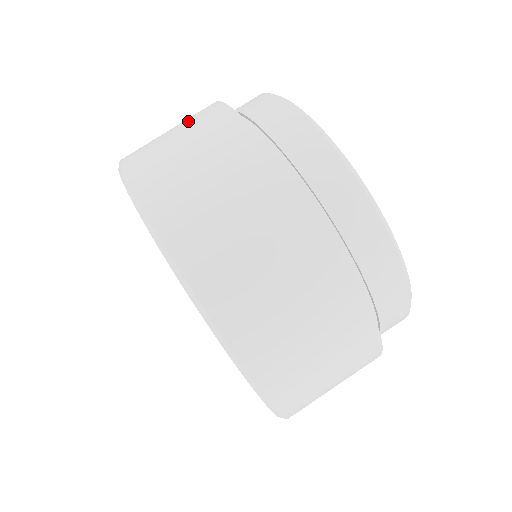
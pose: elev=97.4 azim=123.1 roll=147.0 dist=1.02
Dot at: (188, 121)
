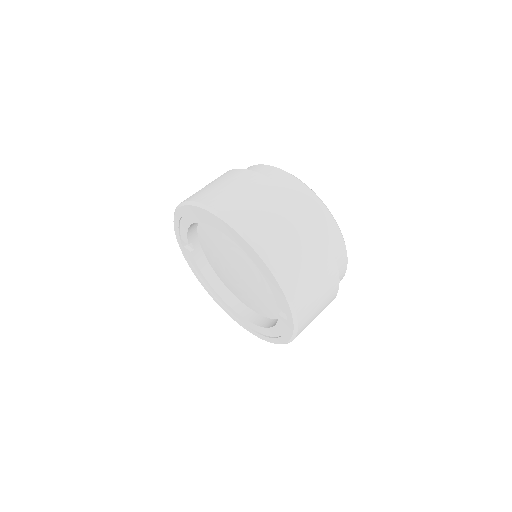
Dot at: (225, 178)
